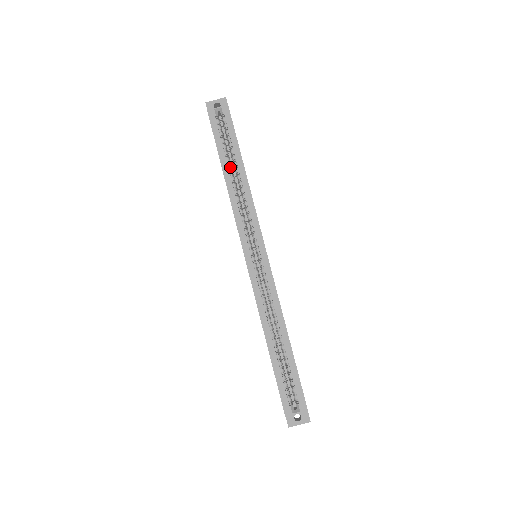
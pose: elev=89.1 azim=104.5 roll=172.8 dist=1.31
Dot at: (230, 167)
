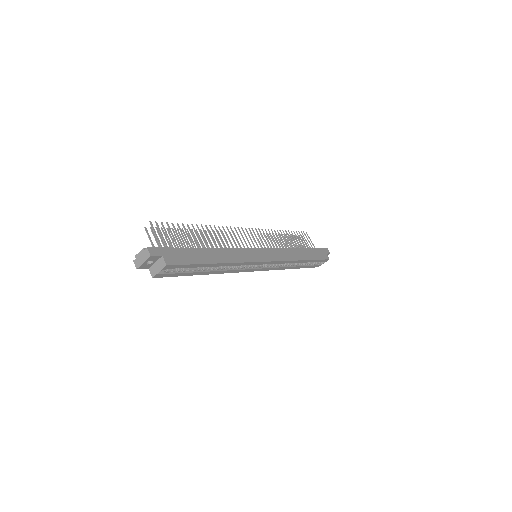
Dot at: (205, 269)
